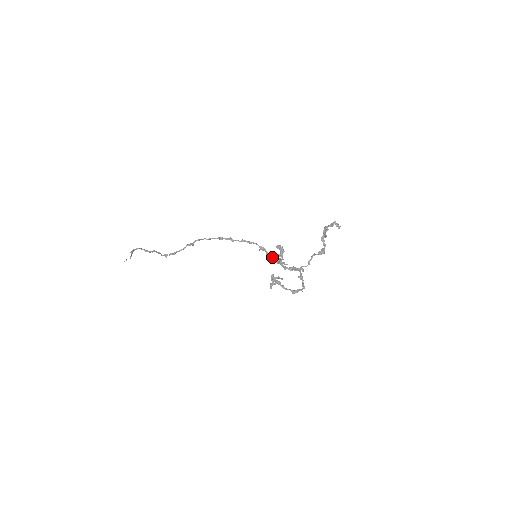
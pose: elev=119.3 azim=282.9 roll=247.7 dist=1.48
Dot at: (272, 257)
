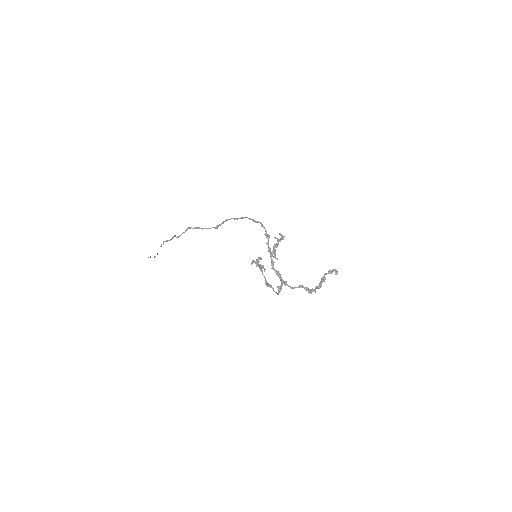
Dot at: (270, 249)
